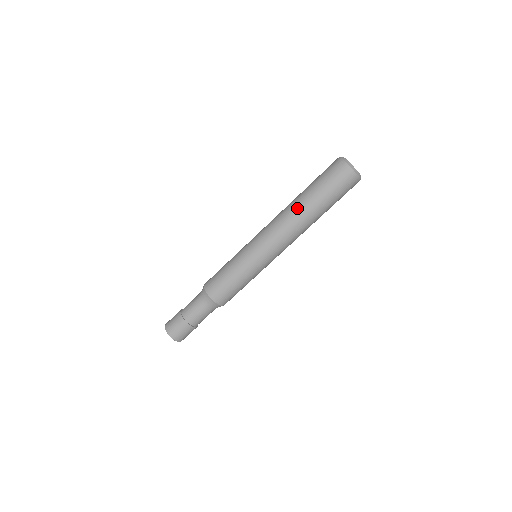
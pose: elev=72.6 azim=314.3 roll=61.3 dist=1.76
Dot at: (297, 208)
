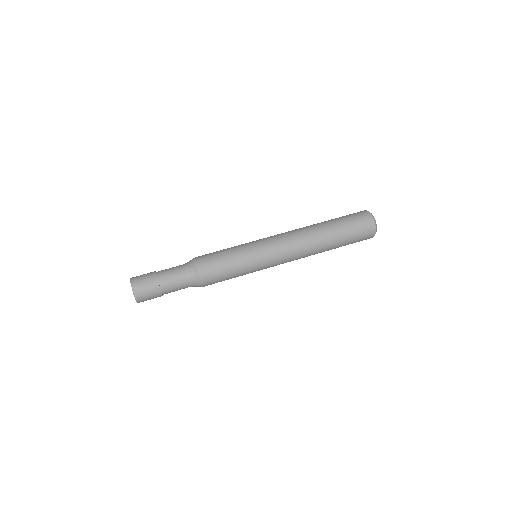
Dot at: (311, 225)
